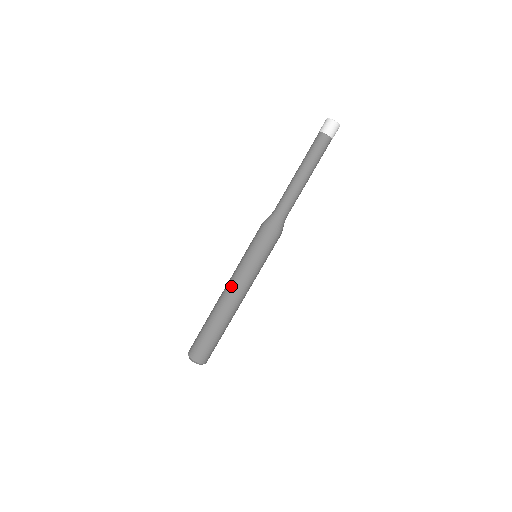
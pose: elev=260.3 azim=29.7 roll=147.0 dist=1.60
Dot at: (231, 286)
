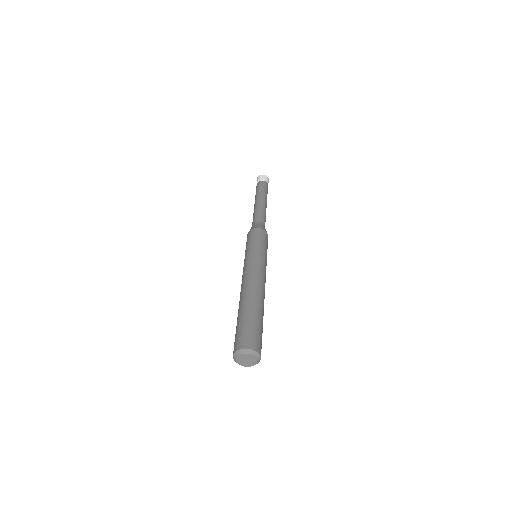
Dot at: occluded
